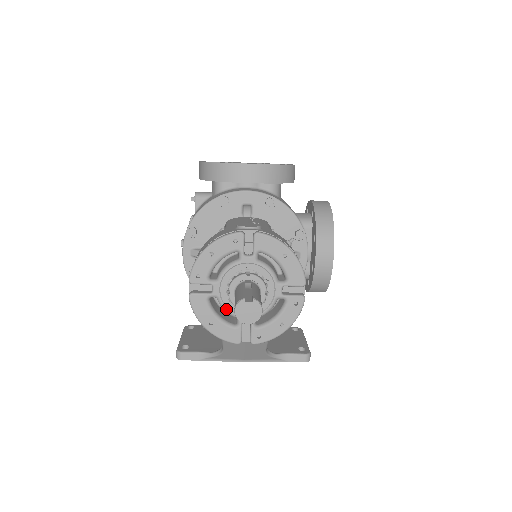
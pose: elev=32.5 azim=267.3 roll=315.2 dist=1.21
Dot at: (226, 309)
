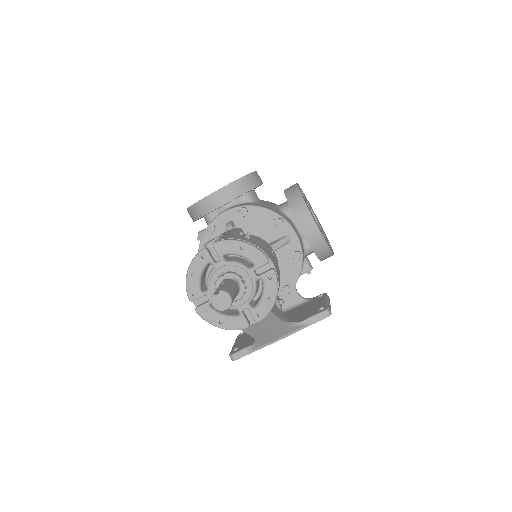
Dot at: occluded
